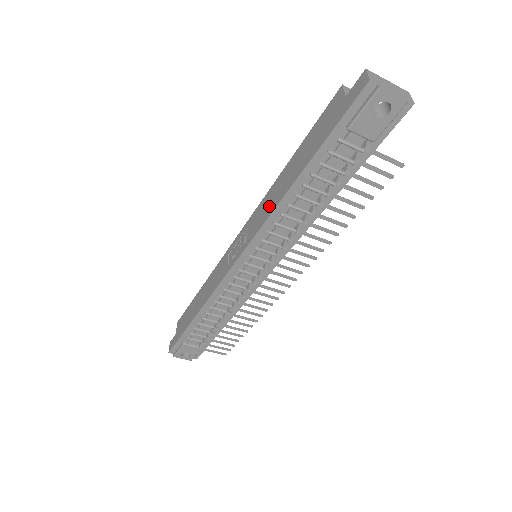
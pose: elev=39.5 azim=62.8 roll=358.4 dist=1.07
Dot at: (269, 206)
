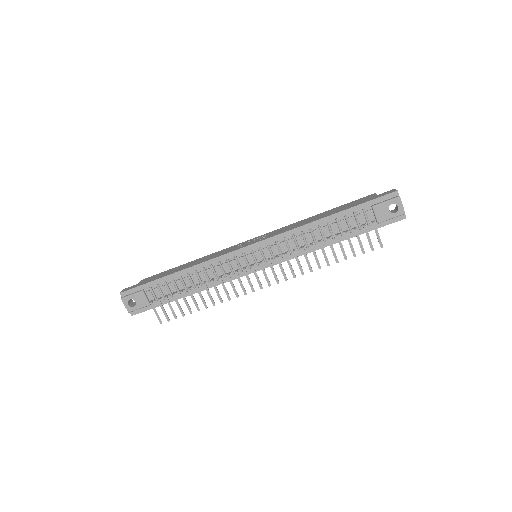
Dot at: (295, 226)
